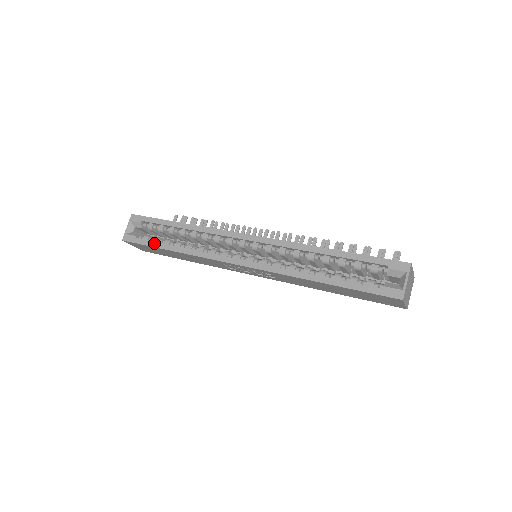
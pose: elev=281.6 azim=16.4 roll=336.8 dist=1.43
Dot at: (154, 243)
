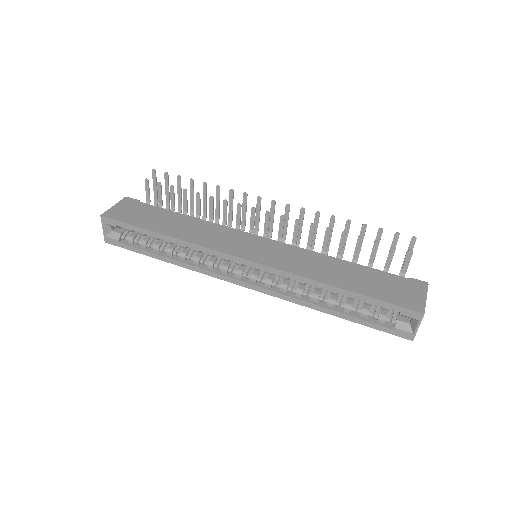
Dot at: (142, 251)
